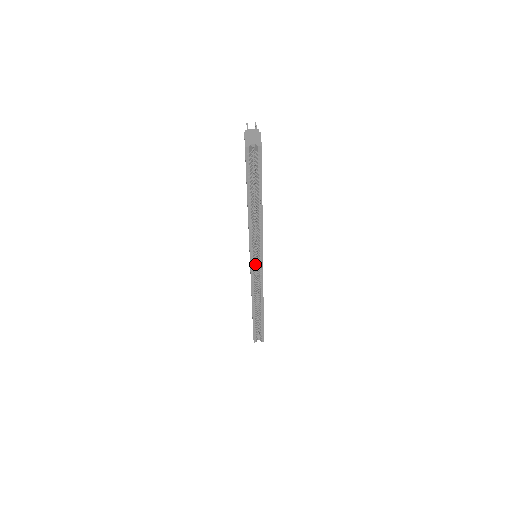
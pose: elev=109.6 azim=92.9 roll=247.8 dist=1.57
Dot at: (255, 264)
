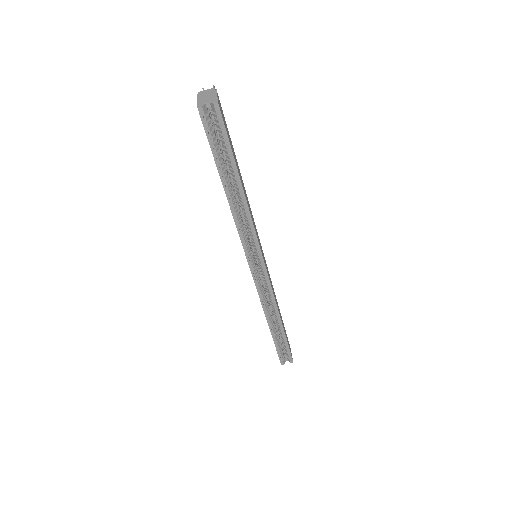
Dot at: (256, 265)
